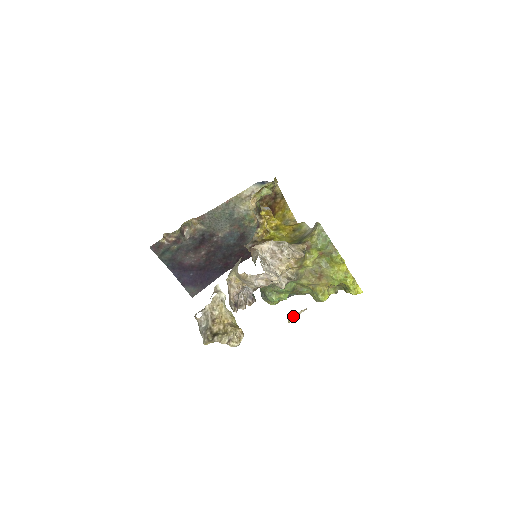
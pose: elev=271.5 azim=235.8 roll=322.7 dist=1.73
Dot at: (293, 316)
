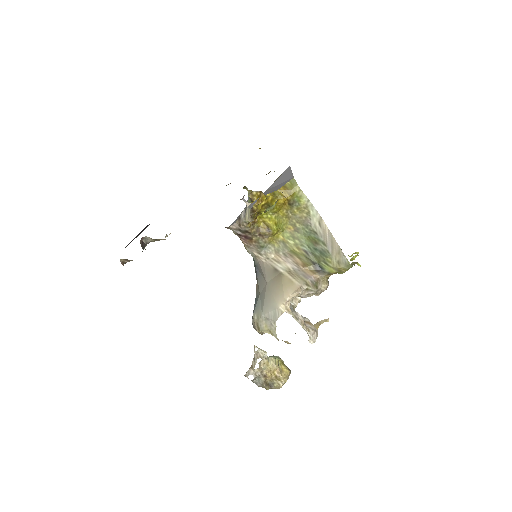
Dot at: occluded
